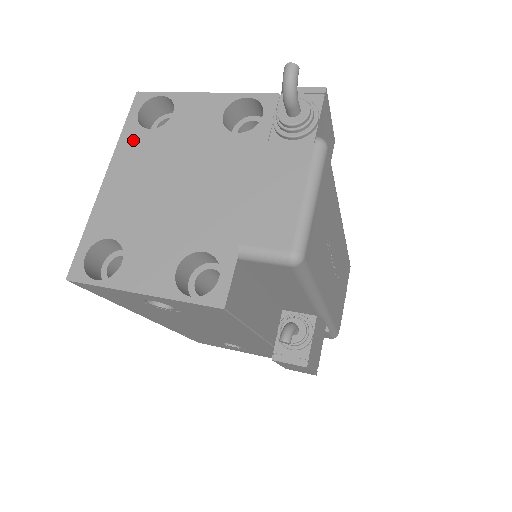
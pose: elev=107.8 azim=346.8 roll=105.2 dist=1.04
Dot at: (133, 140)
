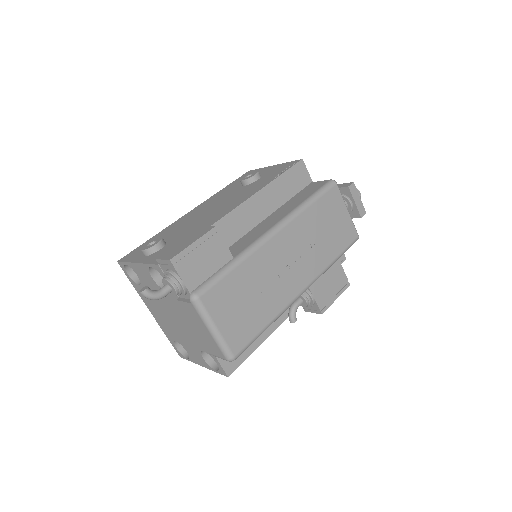
Dot at: occluded
